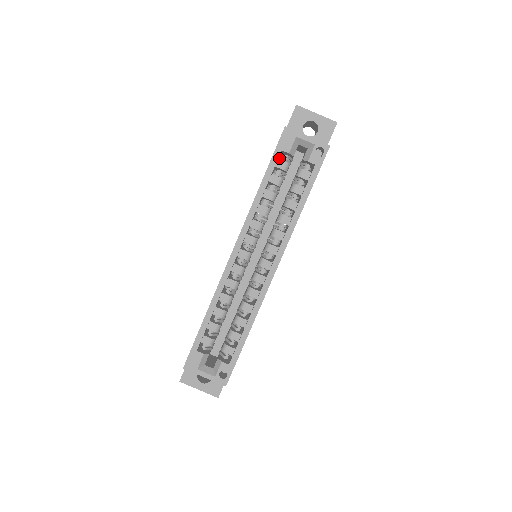
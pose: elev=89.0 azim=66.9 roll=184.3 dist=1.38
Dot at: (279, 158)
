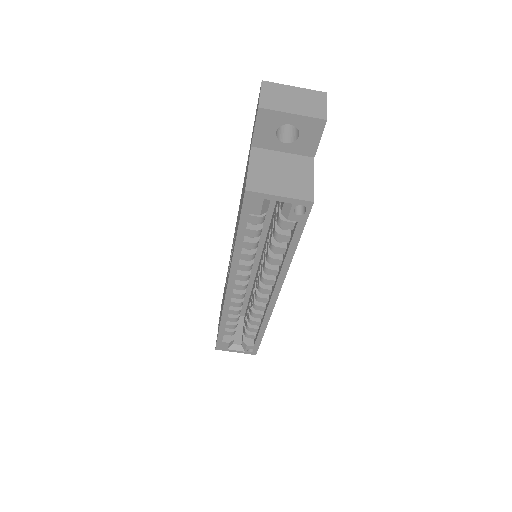
Dot at: occluded
